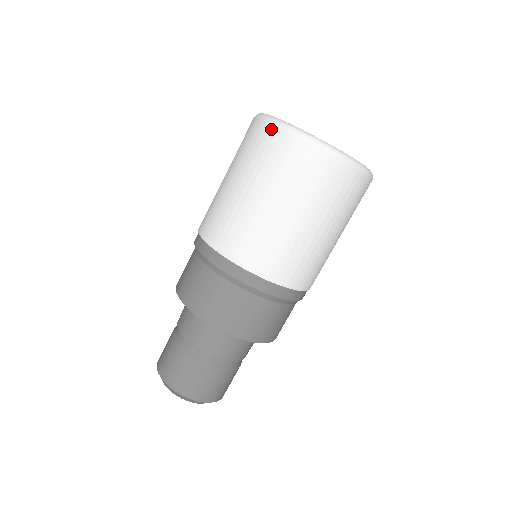
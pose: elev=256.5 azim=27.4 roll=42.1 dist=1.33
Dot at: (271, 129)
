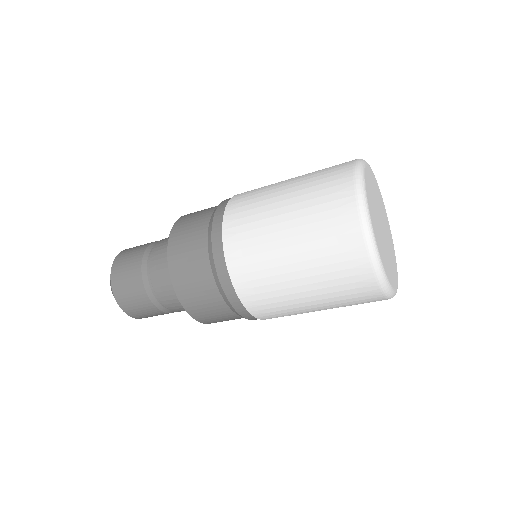
Dot at: (381, 299)
